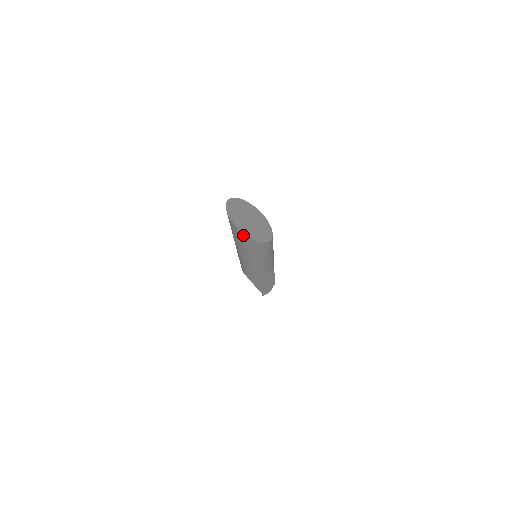
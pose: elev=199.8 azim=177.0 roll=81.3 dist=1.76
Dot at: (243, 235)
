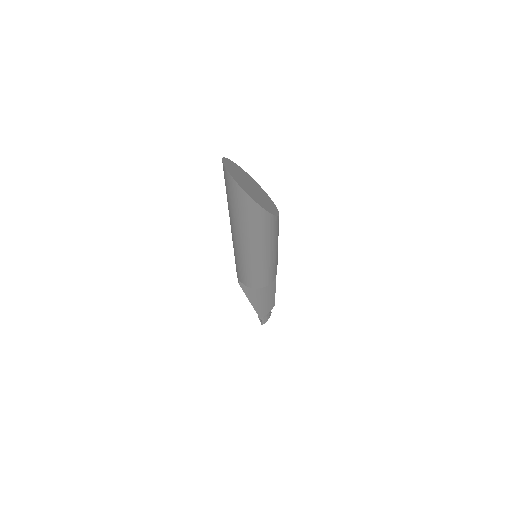
Dot at: (250, 201)
